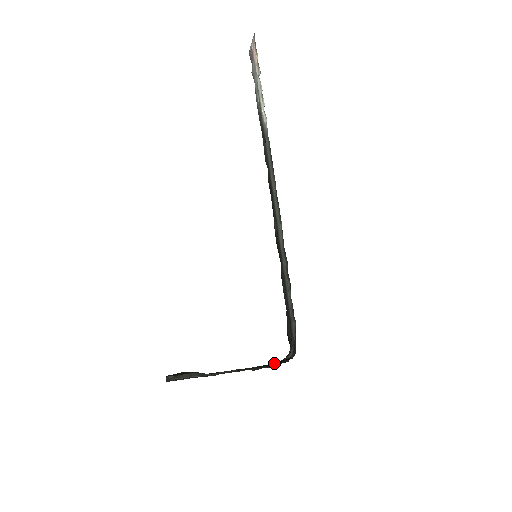
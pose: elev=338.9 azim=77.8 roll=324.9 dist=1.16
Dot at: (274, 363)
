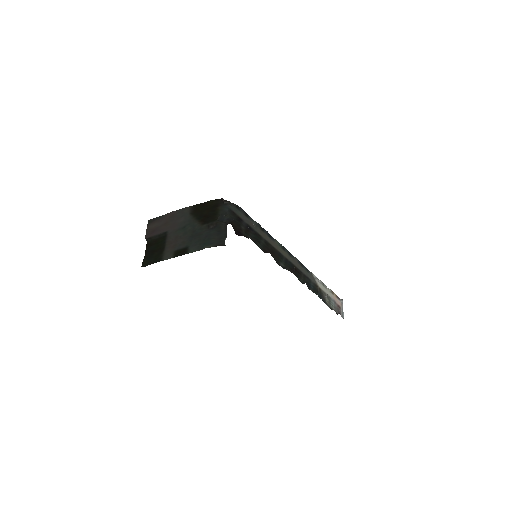
Dot at: (211, 213)
